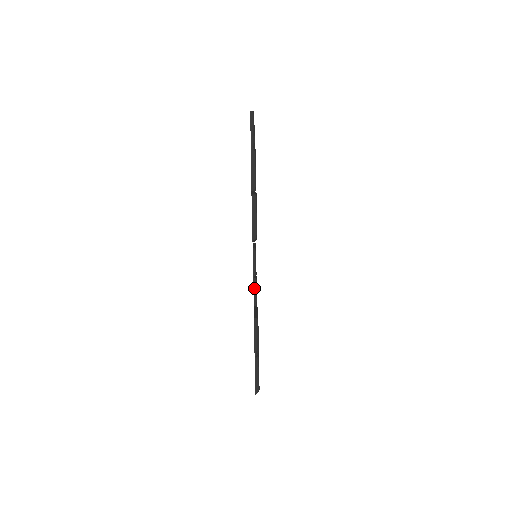
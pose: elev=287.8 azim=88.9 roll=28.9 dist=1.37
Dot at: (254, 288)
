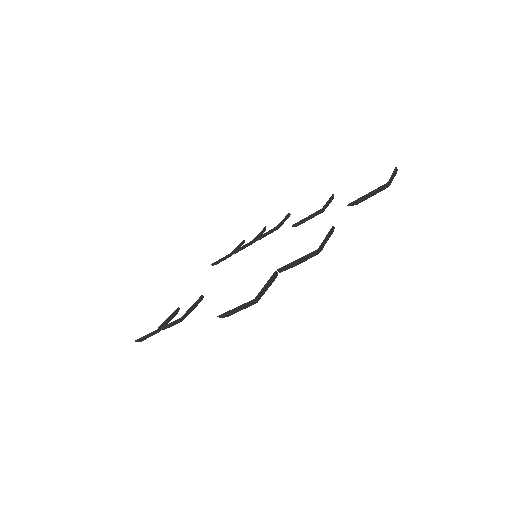
Dot at: (245, 245)
